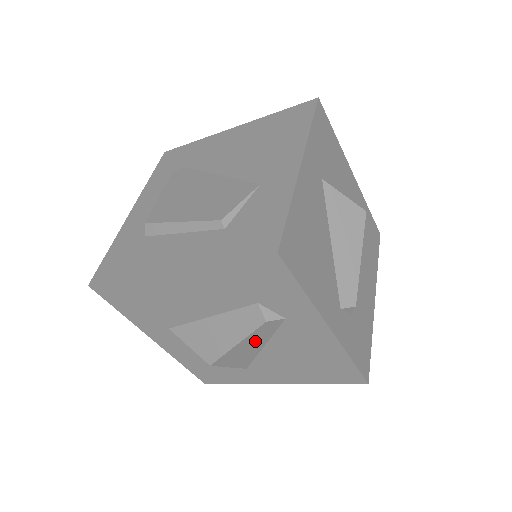
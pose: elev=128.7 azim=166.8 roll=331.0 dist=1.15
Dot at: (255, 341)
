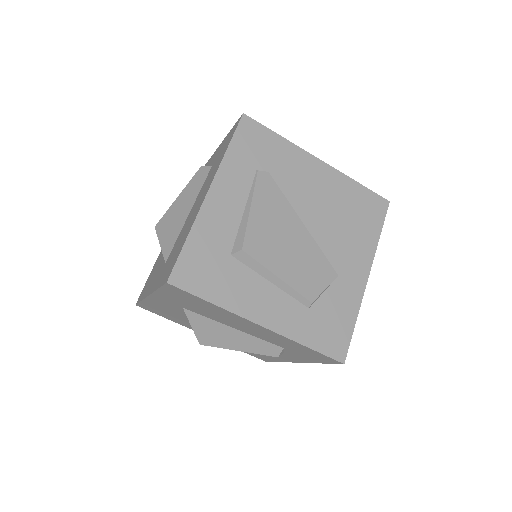
Dot at: occluded
